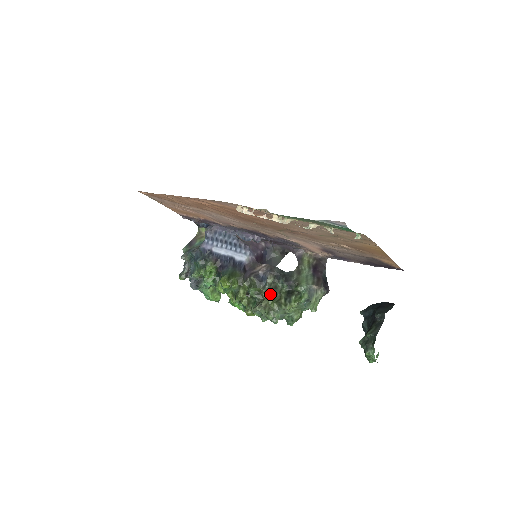
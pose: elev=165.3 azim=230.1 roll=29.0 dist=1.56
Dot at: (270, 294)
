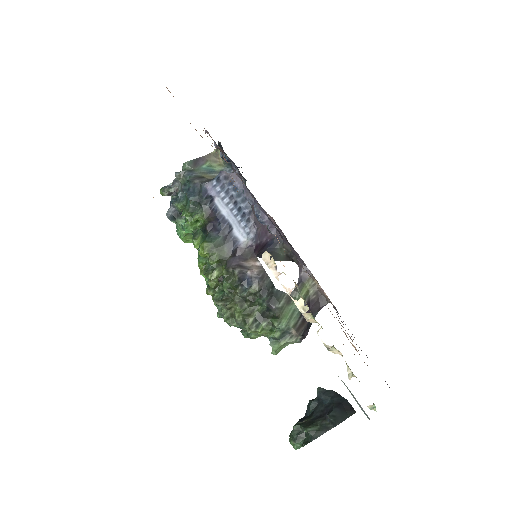
Dot at: (243, 302)
